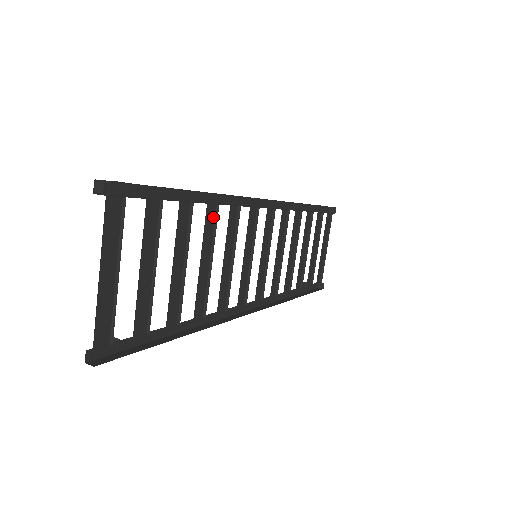
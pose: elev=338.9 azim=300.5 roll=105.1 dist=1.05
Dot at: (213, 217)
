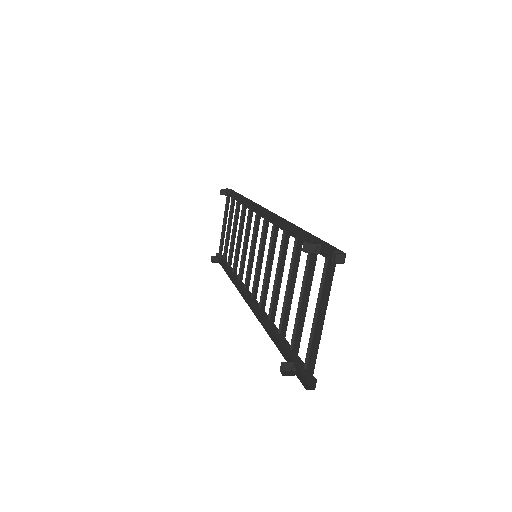
Dot at: (282, 241)
